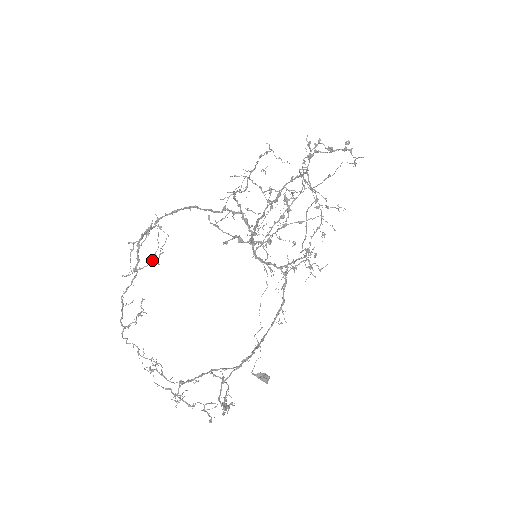
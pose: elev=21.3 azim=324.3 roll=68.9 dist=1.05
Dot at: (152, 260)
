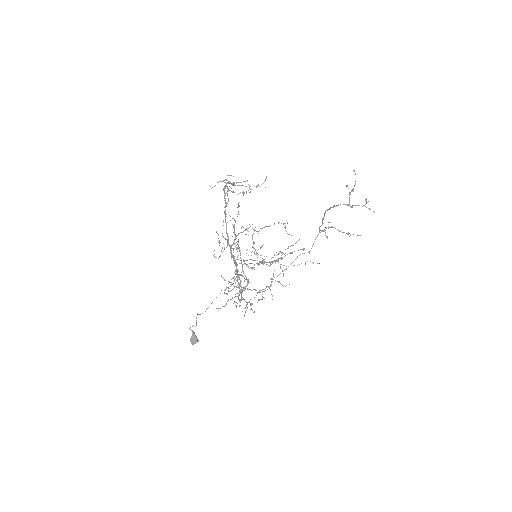
Dot at: occluded
